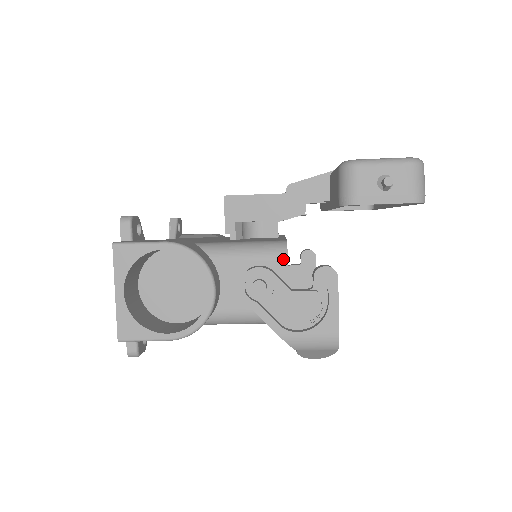
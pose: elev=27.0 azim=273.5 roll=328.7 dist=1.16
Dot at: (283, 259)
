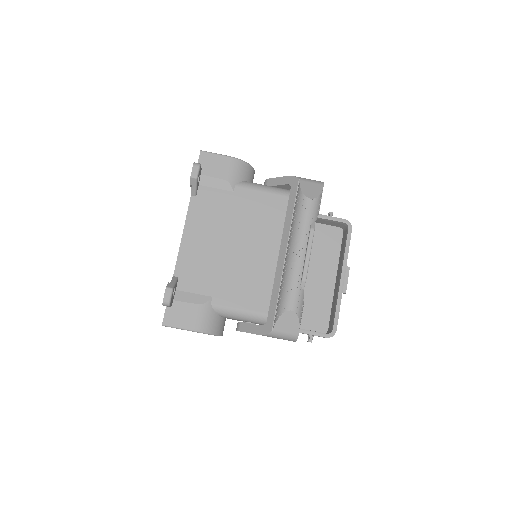
Dot at: occluded
